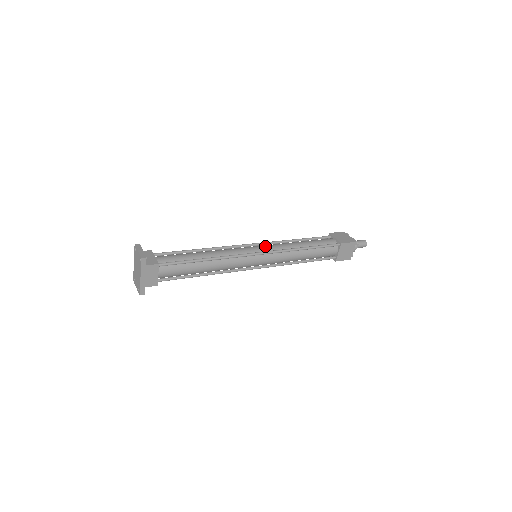
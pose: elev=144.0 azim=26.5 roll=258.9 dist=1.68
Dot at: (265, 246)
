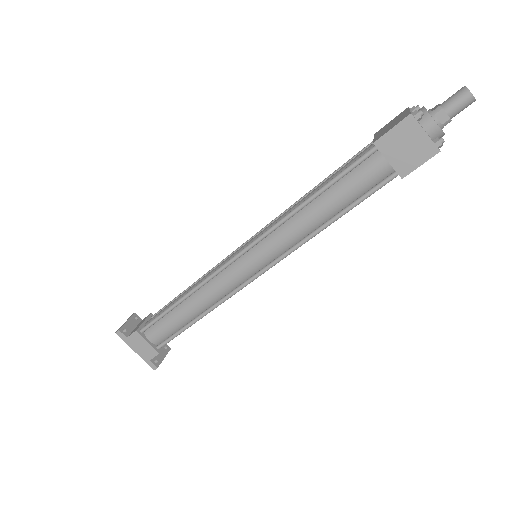
Dot at: (256, 235)
